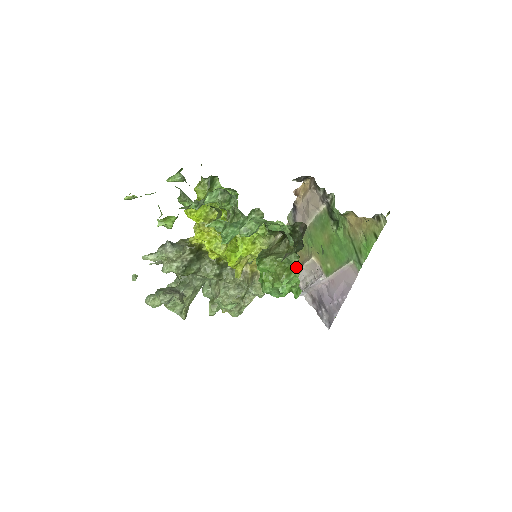
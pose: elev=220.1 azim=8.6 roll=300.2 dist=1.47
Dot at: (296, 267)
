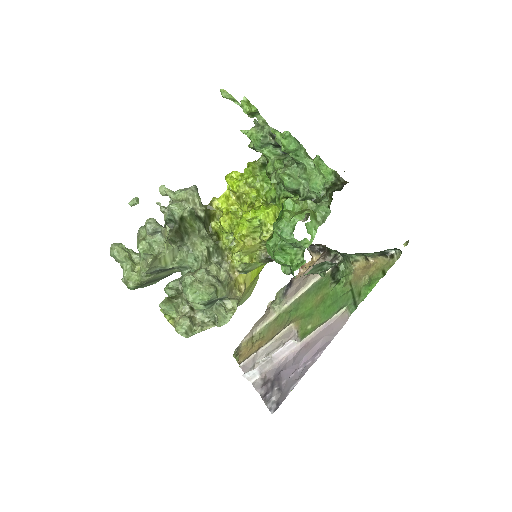
Dot at: (319, 220)
